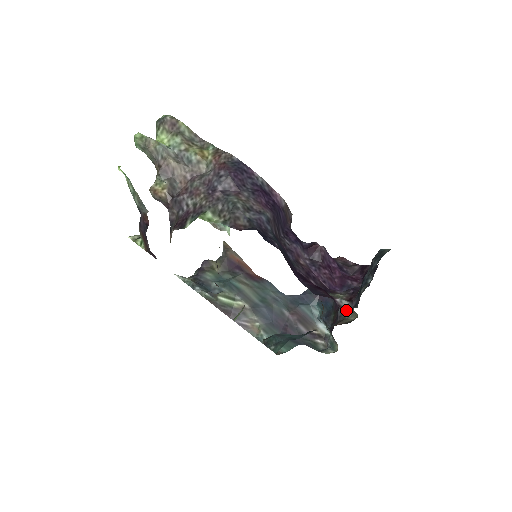
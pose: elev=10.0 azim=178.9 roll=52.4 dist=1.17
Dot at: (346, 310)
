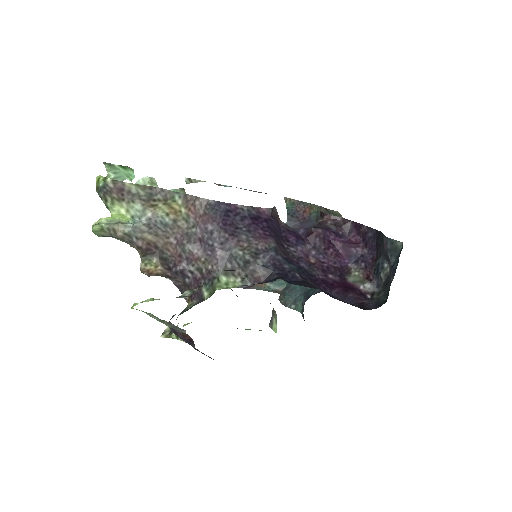
Dot at: (372, 294)
